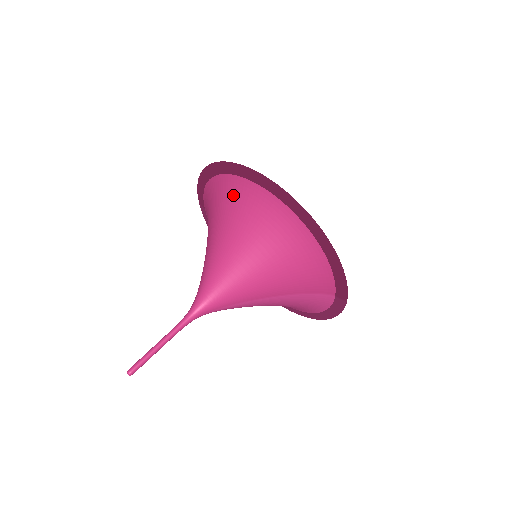
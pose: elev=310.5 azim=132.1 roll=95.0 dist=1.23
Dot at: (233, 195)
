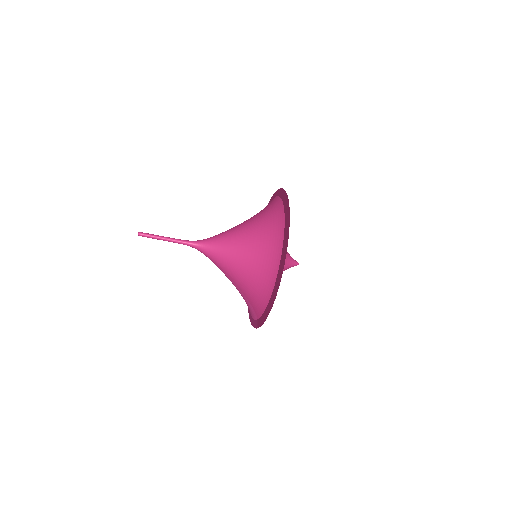
Dot at: (274, 223)
